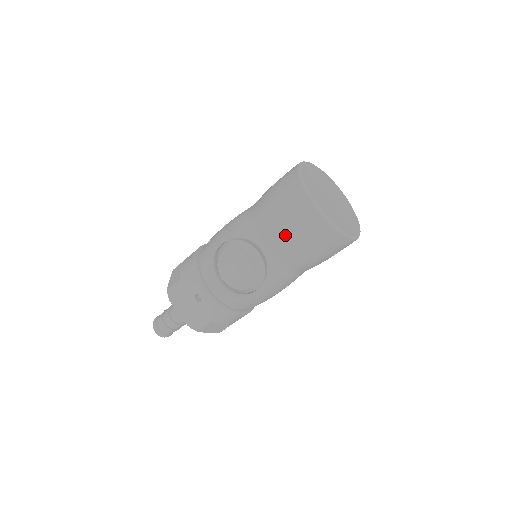
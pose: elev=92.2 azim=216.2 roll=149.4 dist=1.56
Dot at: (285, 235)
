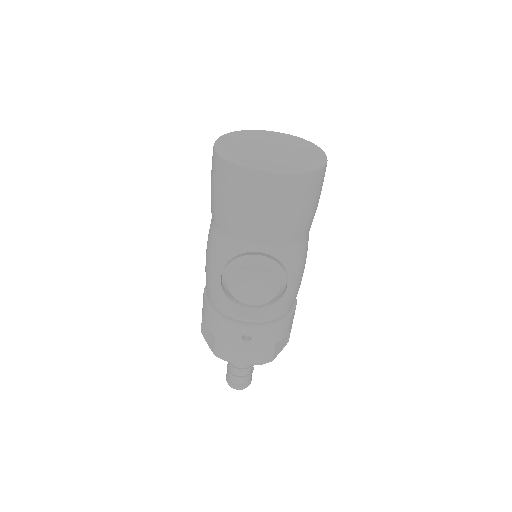
Dot at: (267, 221)
